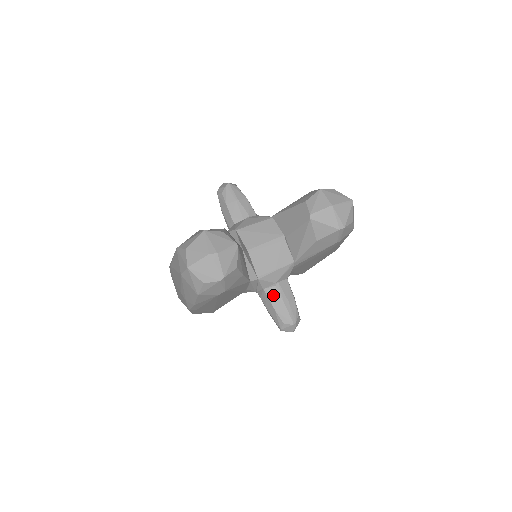
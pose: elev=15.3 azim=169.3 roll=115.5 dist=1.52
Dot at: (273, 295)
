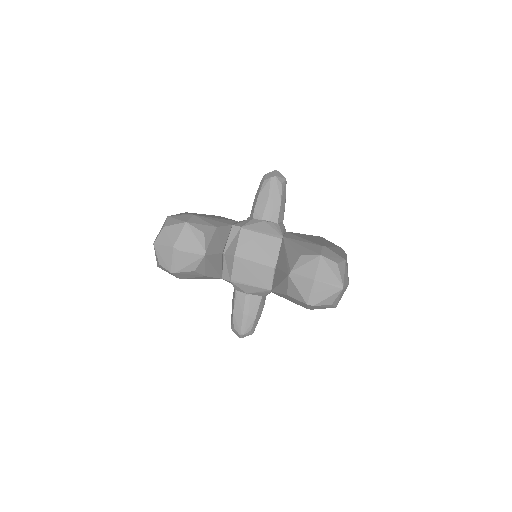
Dot at: (239, 301)
